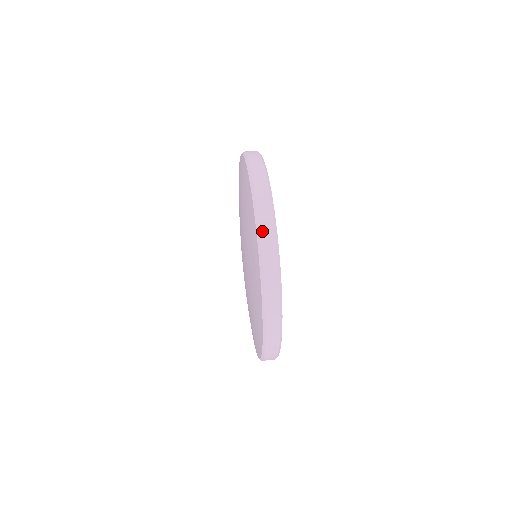
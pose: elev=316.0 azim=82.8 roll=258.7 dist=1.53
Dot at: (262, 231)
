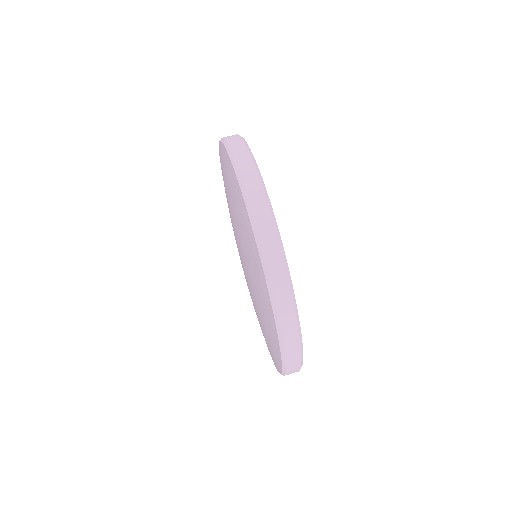
Dot at: (281, 319)
